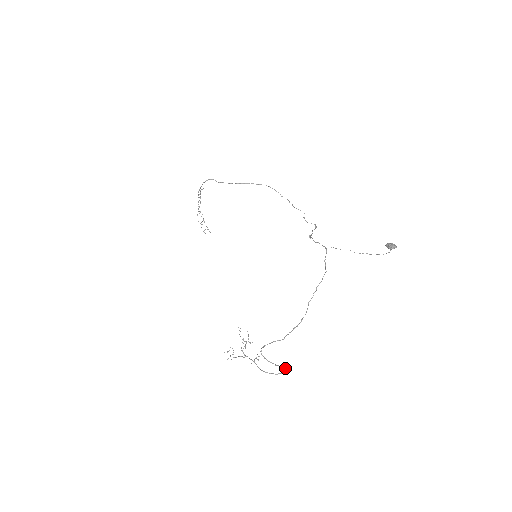
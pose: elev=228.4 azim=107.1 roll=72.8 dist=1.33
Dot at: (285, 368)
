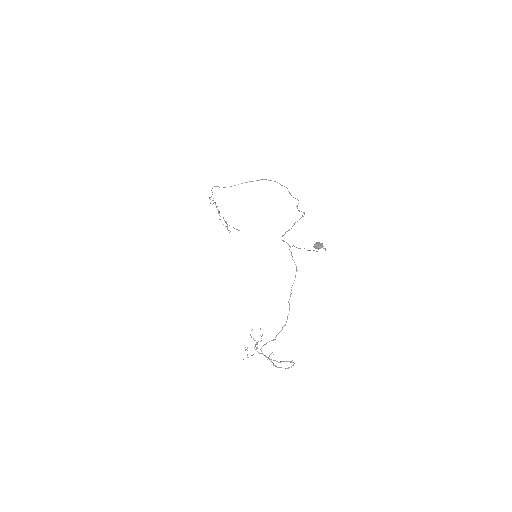
Dot at: occluded
